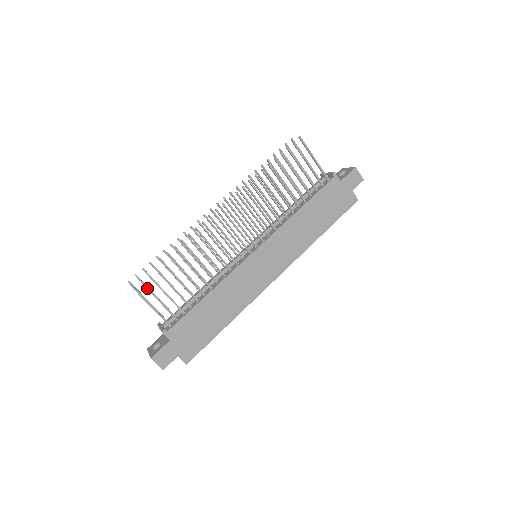
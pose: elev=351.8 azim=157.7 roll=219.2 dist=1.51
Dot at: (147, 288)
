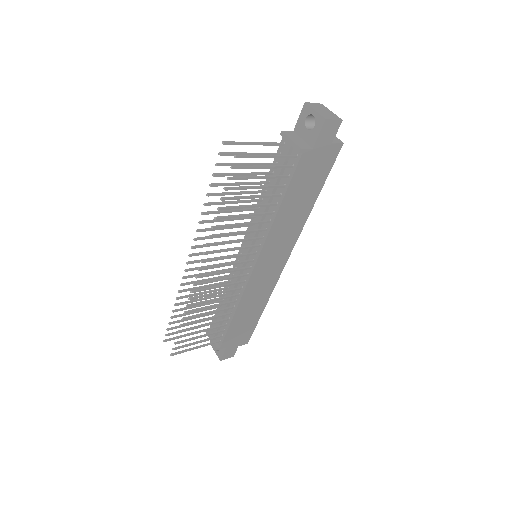
Dot at: occluded
